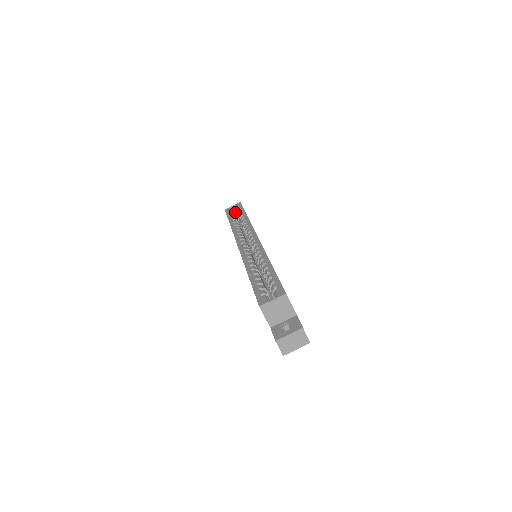
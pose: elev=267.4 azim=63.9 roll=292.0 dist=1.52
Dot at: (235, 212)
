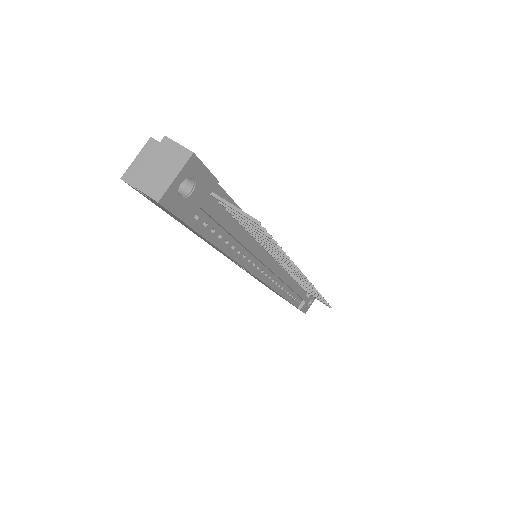
Dot at: occluded
